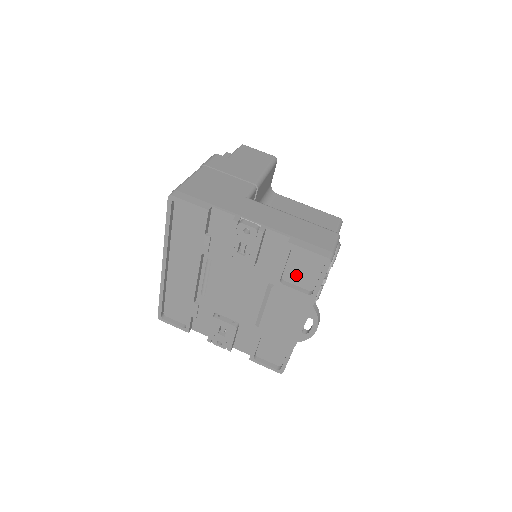
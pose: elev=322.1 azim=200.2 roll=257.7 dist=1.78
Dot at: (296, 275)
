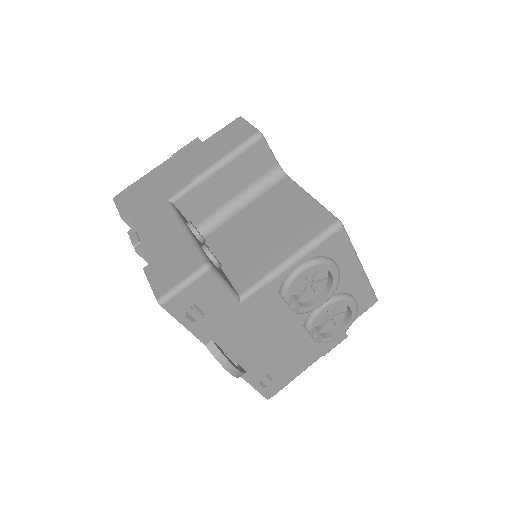
Dot at: occluded
